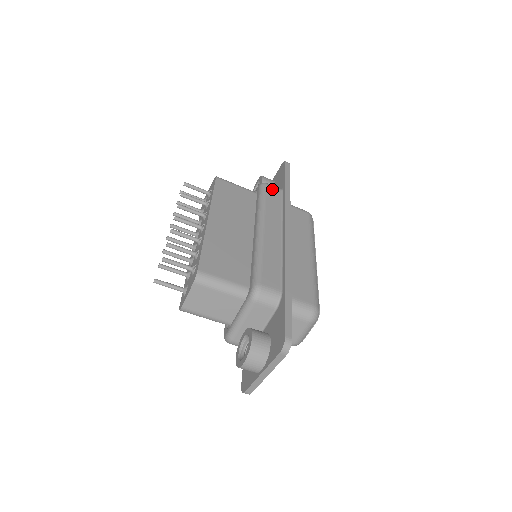
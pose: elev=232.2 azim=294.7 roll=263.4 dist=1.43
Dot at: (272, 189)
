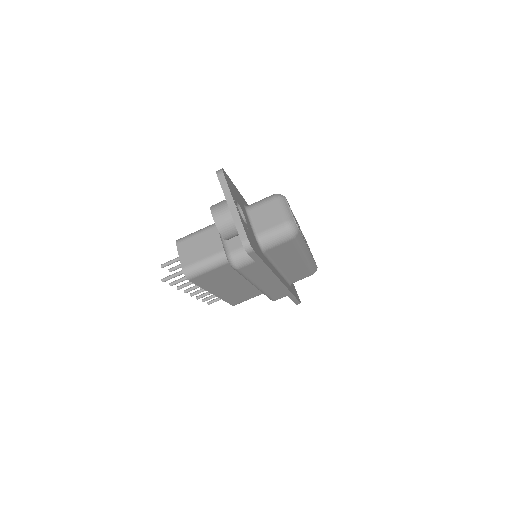
Dot at: occluded
